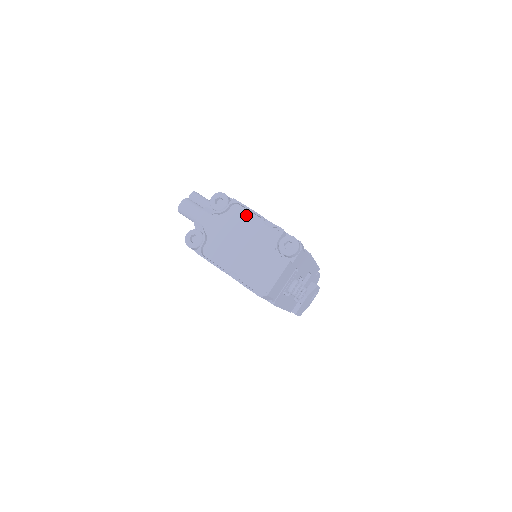
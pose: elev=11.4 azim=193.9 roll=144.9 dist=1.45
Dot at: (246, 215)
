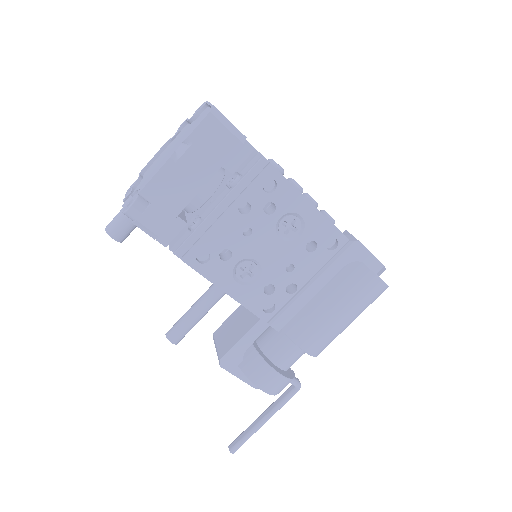
Dot at: (157, 159)
